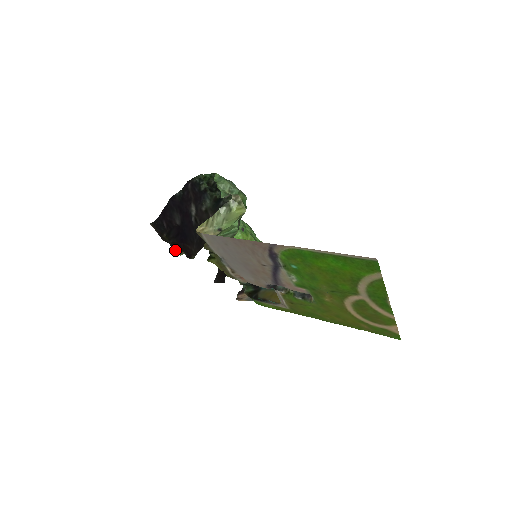
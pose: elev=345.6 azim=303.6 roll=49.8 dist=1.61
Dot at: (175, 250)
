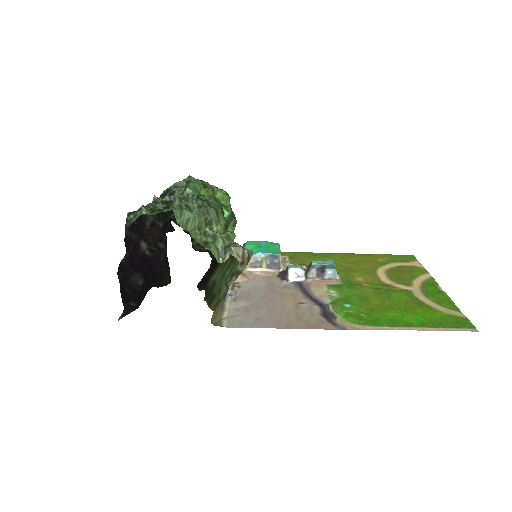
Dot at: occluded
